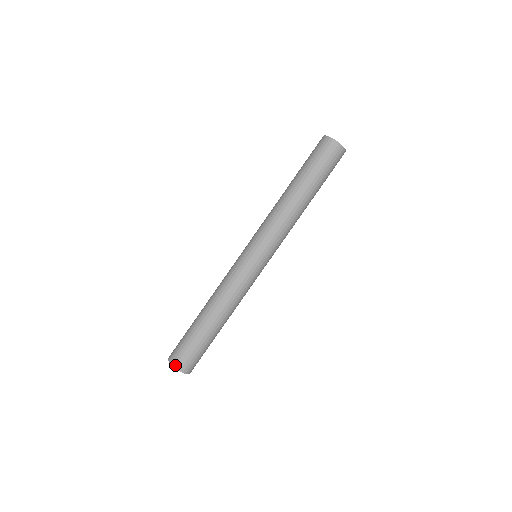
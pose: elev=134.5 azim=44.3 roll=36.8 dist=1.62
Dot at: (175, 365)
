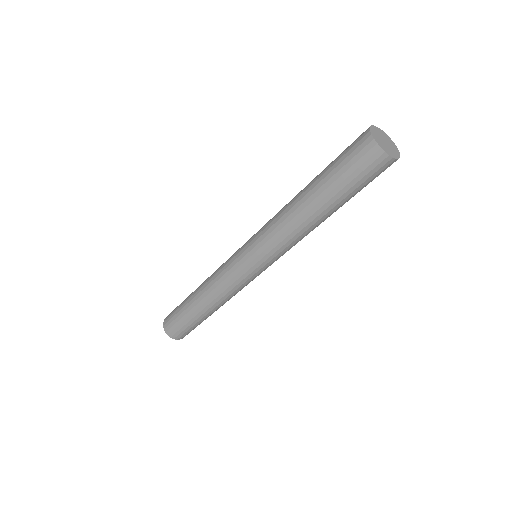
Dot at: (172, 336)
